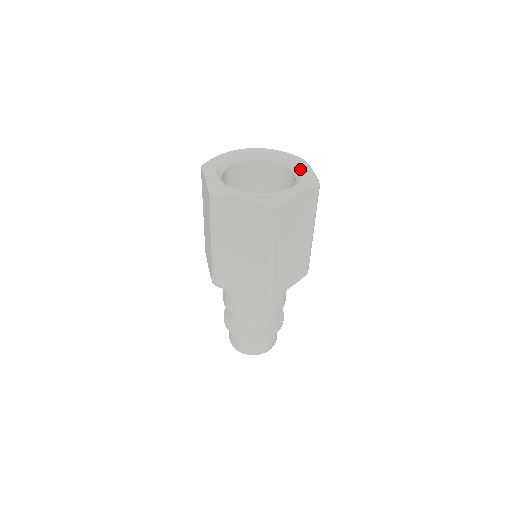
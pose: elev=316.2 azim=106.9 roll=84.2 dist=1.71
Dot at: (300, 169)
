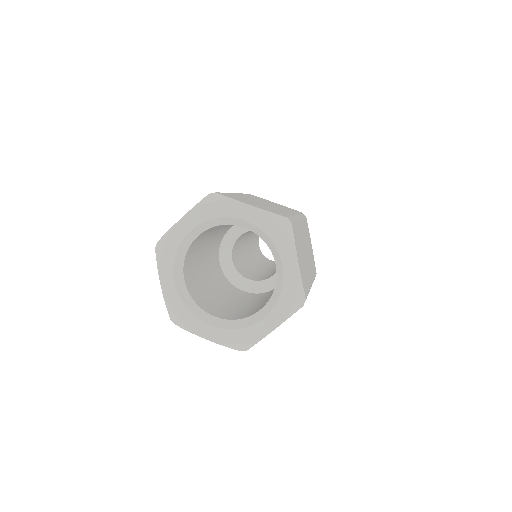
Dot at: (282, 268)
